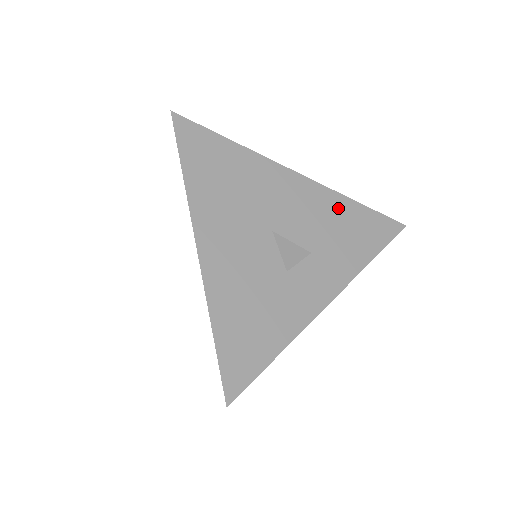
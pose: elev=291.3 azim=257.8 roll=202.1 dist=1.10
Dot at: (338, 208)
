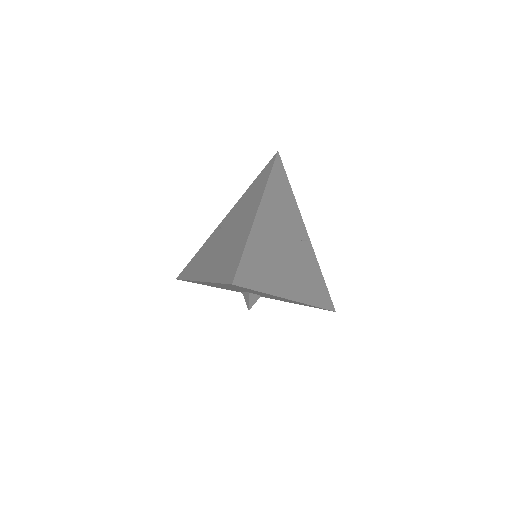
Dot at: occluded
